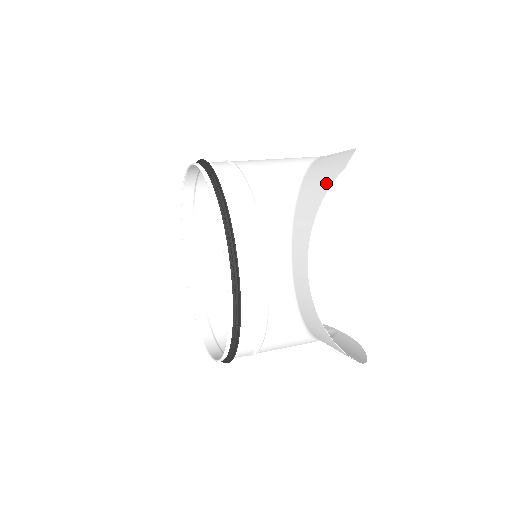
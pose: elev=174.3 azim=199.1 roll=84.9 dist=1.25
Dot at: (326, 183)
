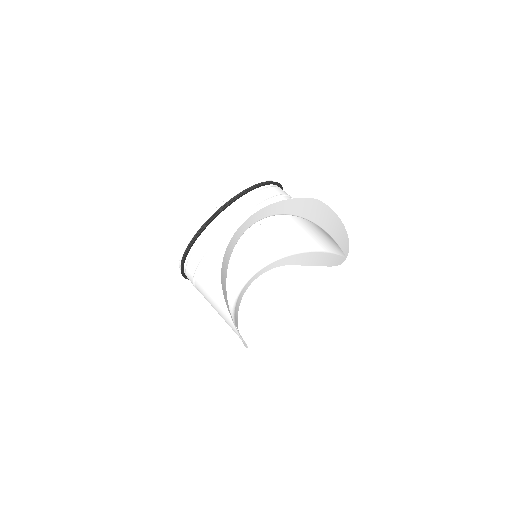
Dot at: (303, 201)
